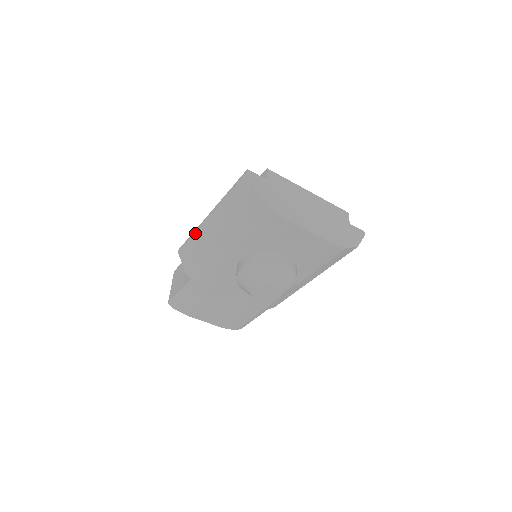
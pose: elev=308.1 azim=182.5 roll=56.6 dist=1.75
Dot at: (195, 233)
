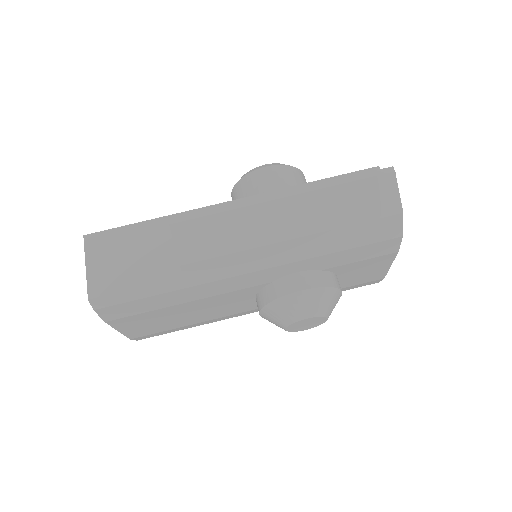
Dot at: (236, 210)
